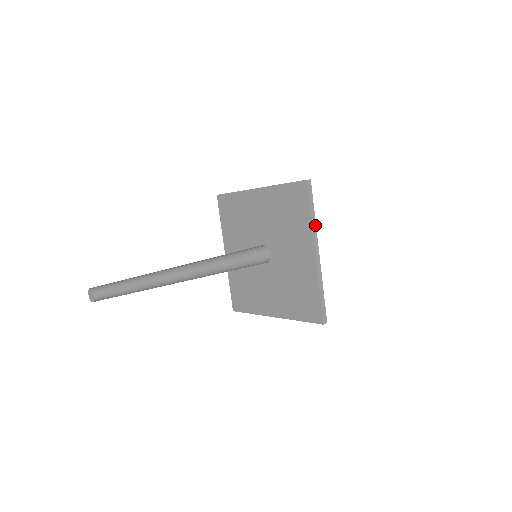
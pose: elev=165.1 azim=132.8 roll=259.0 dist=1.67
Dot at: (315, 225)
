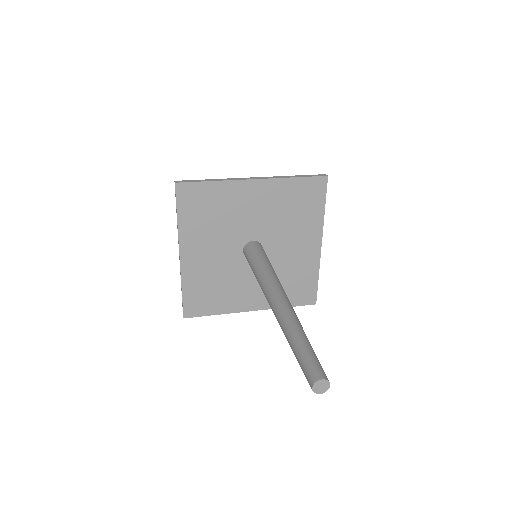
Dot at: (322, 218)
